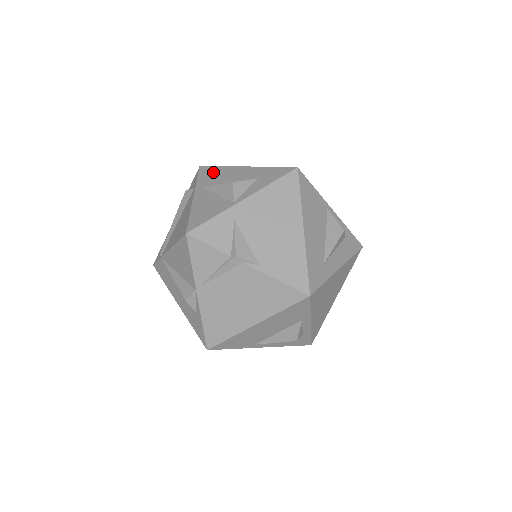
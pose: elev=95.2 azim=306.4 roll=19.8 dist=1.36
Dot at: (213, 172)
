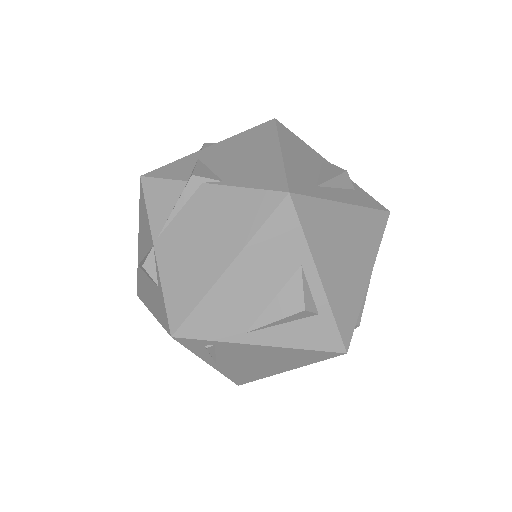
Dot at: occluded
